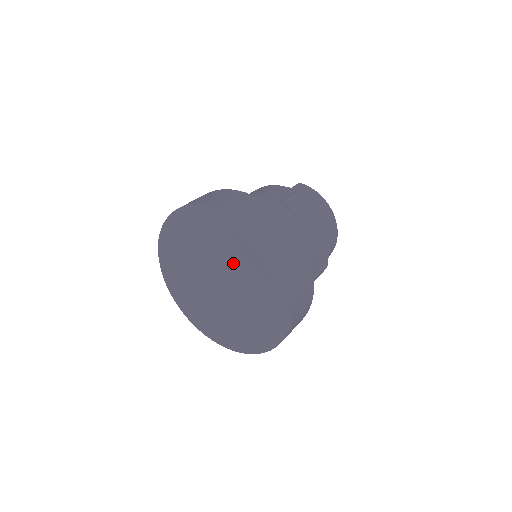
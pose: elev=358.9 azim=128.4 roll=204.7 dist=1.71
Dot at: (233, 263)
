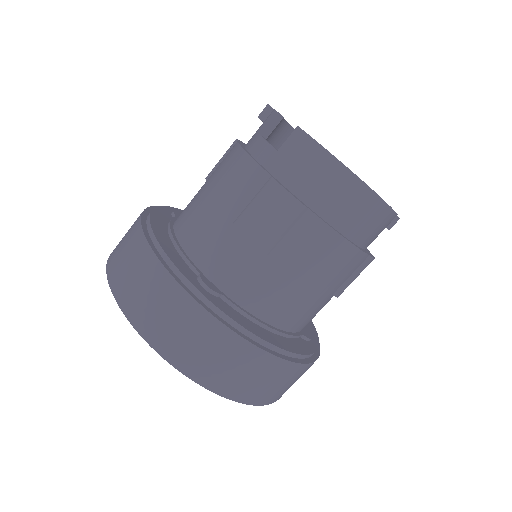
Dot at: occluded
